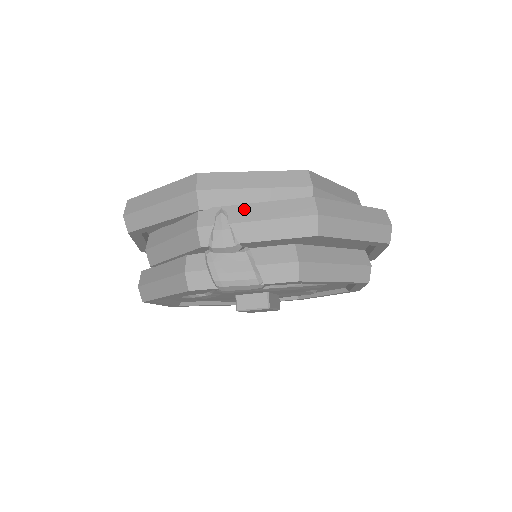
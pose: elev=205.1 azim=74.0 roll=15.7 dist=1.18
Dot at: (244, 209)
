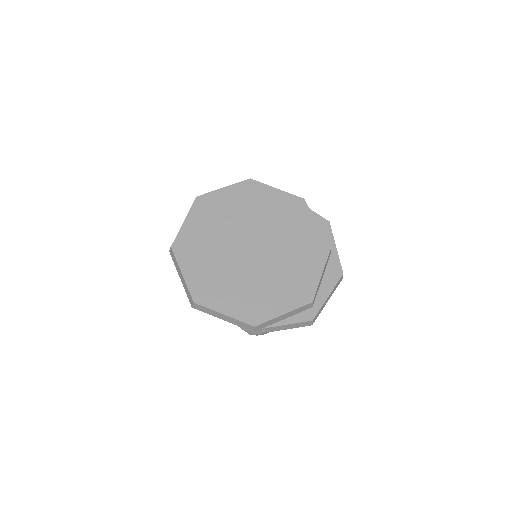
Dot at: (276, 328)
